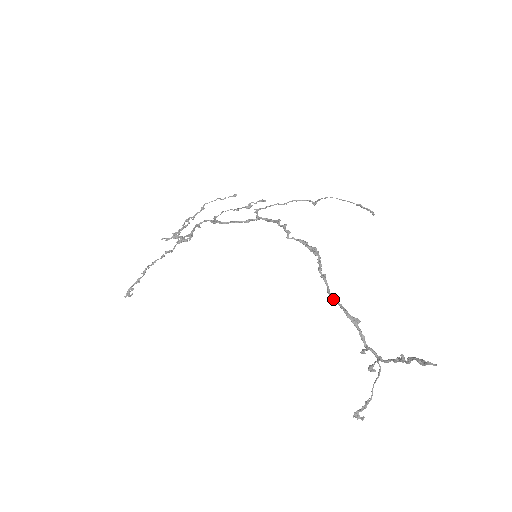
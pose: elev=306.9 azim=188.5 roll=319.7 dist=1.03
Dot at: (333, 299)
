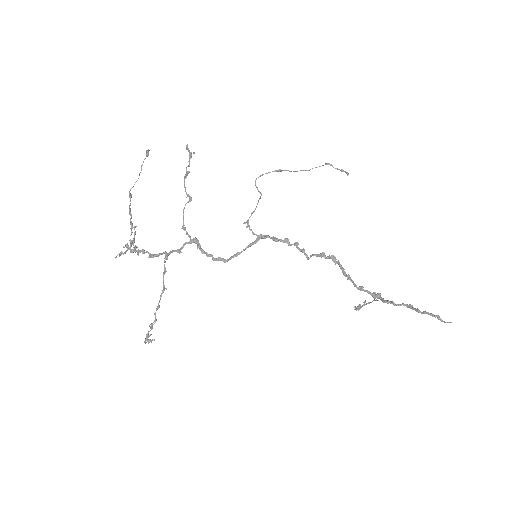
Dot at: (361, 290)
